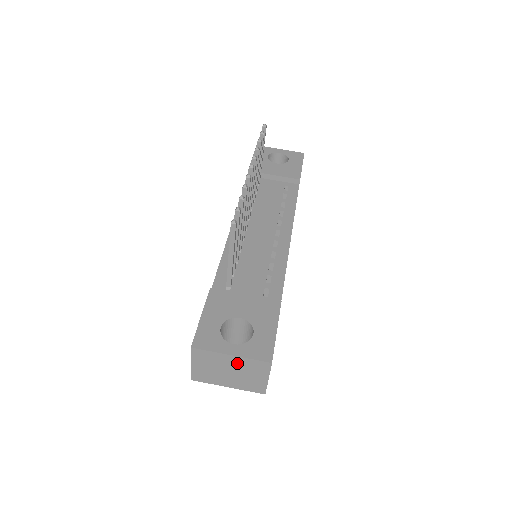
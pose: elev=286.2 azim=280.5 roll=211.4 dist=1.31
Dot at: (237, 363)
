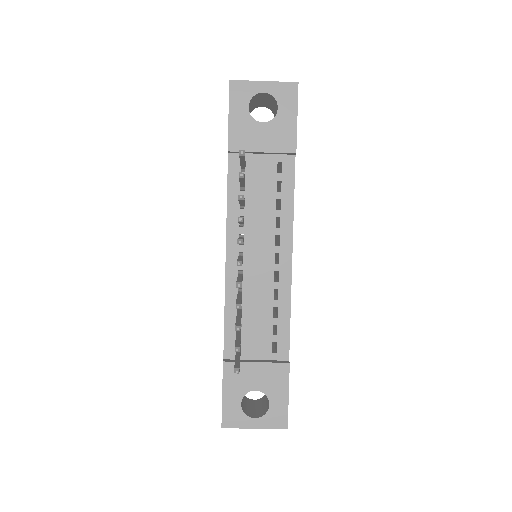
Dot at: occluded
